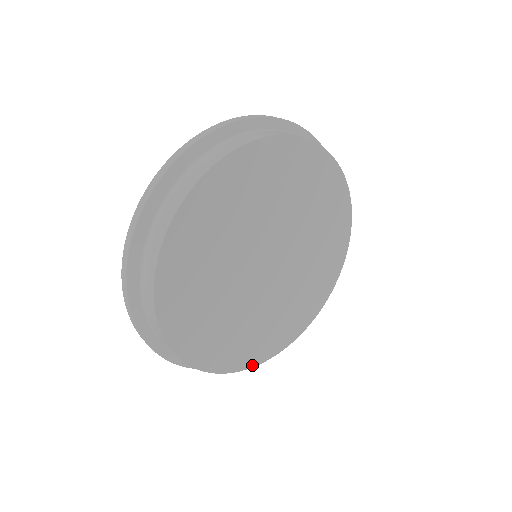
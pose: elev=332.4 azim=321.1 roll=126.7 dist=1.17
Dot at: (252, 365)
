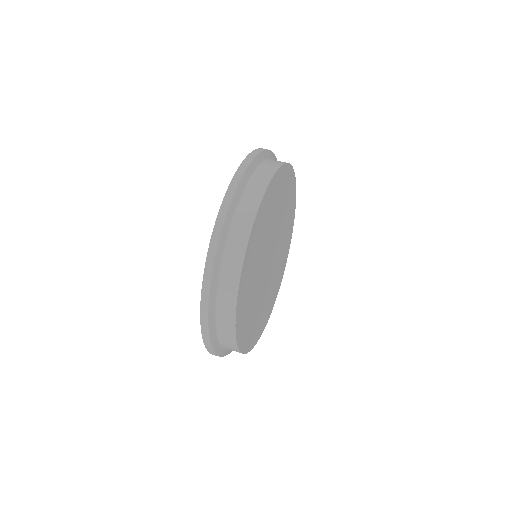
Dot at: occluded
